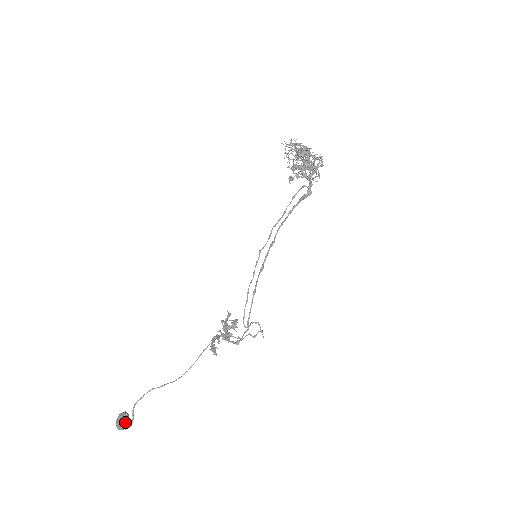
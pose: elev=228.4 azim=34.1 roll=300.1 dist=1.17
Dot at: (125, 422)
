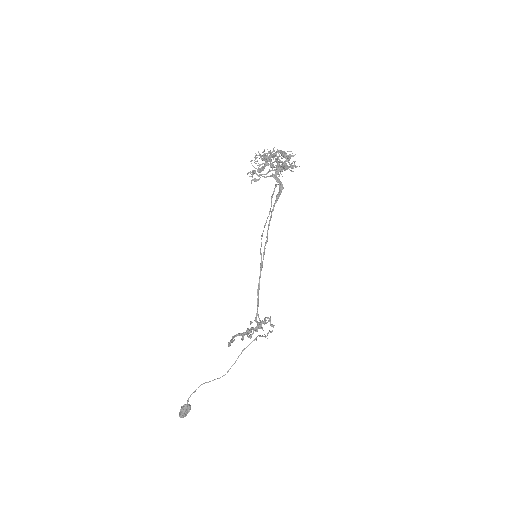
Dot at: occluded
